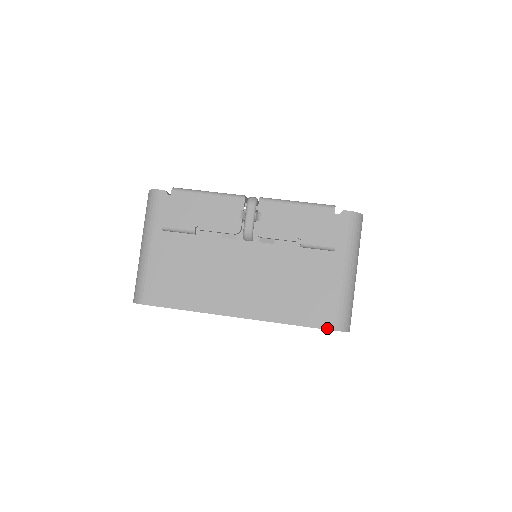
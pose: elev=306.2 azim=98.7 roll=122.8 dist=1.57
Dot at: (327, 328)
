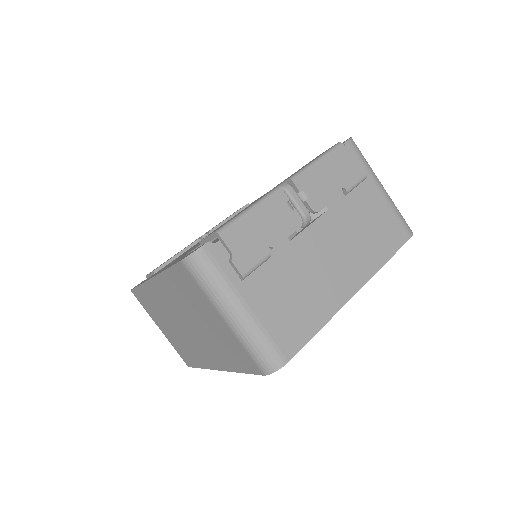
Dot at: (406, 240)
